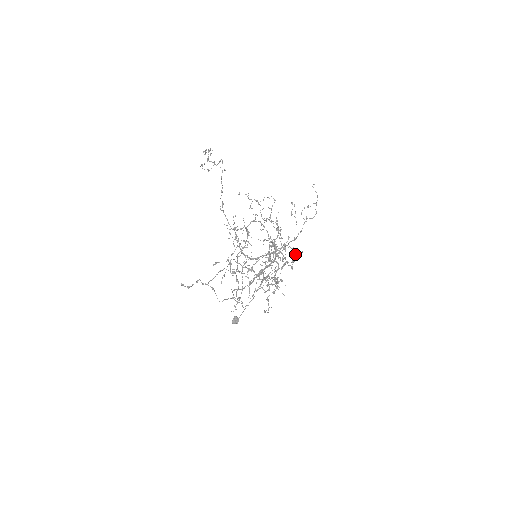
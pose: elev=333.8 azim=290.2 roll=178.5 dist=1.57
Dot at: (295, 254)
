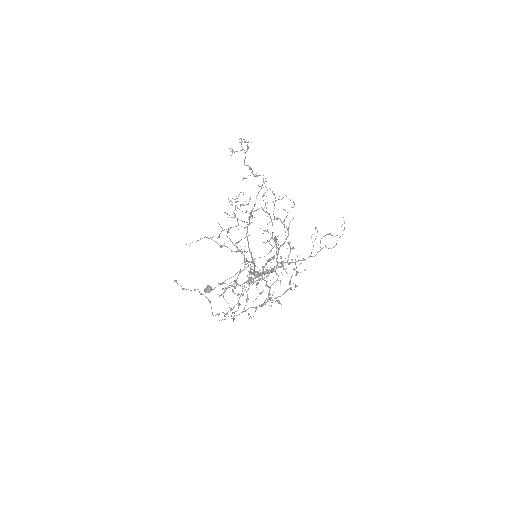
Dot at: occluded
